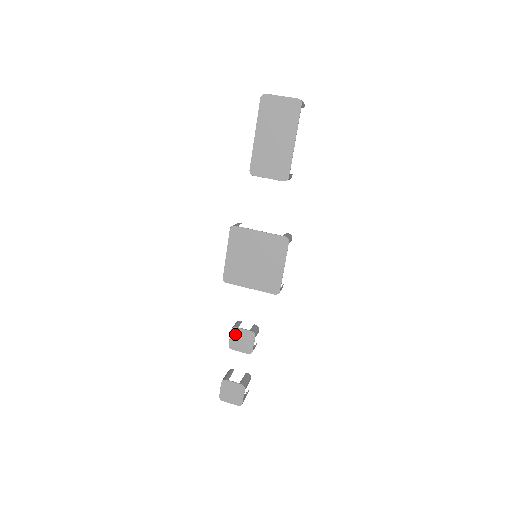
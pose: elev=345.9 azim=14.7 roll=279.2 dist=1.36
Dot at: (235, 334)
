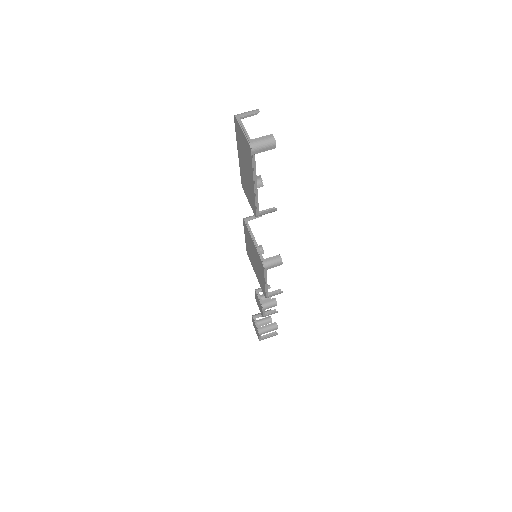
Dot at: (256, 295)
